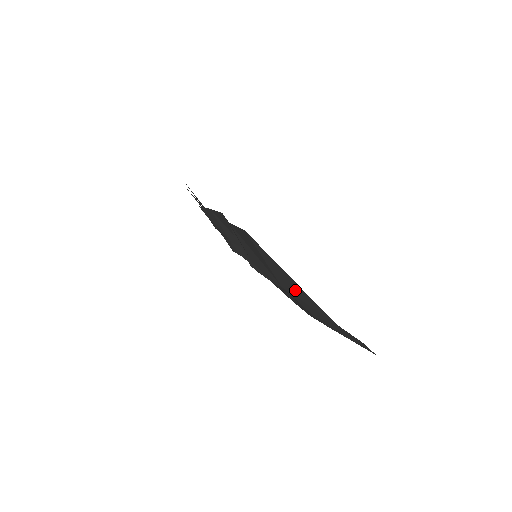
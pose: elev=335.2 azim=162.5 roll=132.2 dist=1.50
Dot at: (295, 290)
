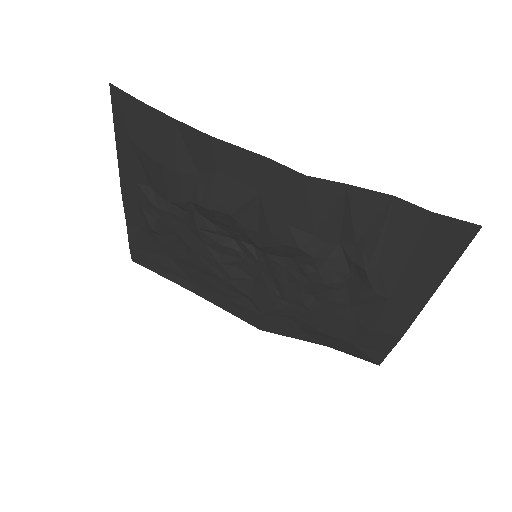
Dot at: (411, 301)
